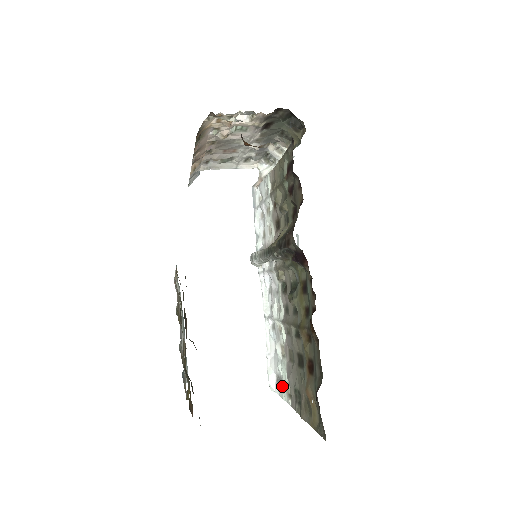
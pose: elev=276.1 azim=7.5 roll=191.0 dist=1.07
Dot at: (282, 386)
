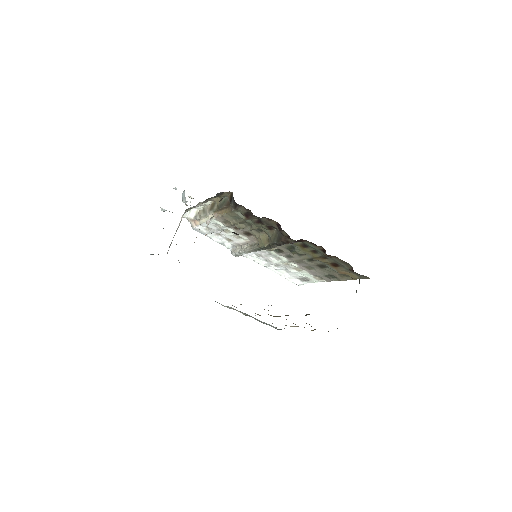
Dot at: (309, 280)
